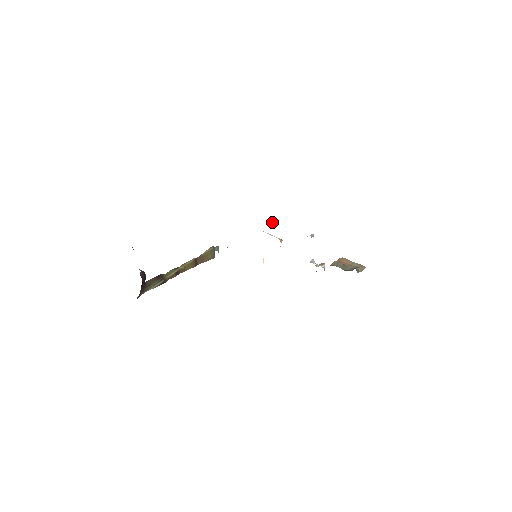
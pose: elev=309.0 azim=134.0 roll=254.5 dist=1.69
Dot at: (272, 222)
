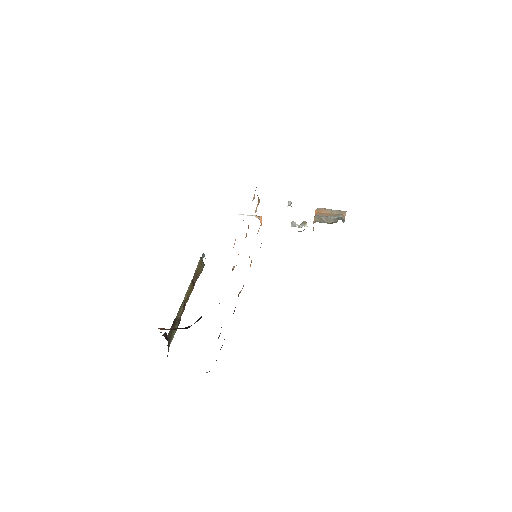
Dot at: (255, 212)
